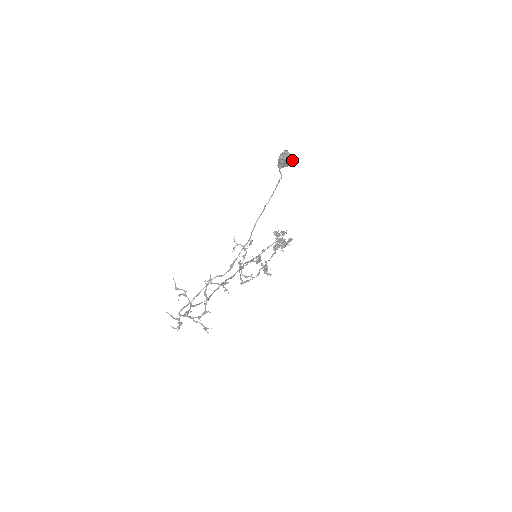
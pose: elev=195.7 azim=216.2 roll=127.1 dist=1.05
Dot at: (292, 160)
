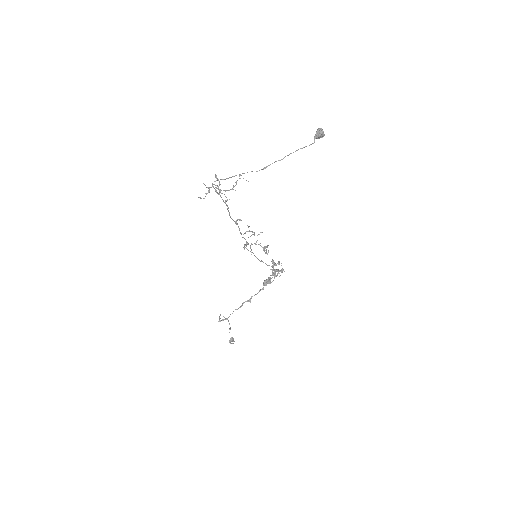
Dot at: (324, 135)
